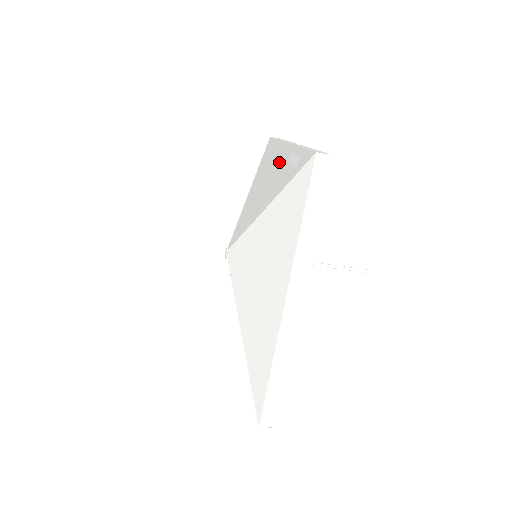
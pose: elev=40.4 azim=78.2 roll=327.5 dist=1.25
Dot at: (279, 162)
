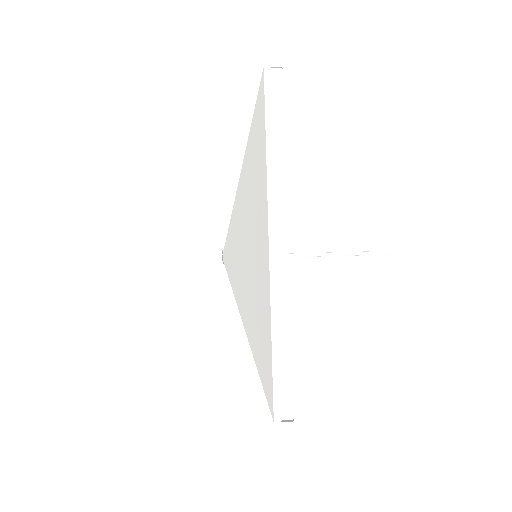
Dot at: occluded
